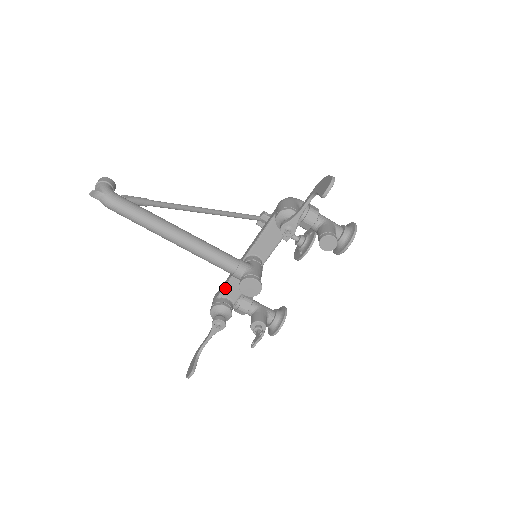
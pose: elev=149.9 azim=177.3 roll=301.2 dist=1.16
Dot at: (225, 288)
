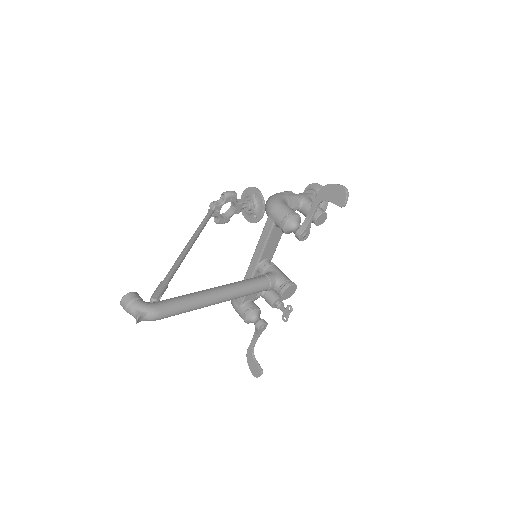
Dot at: (246, 296)
